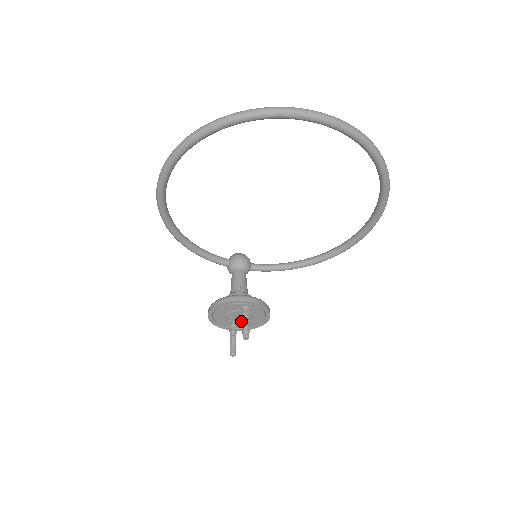
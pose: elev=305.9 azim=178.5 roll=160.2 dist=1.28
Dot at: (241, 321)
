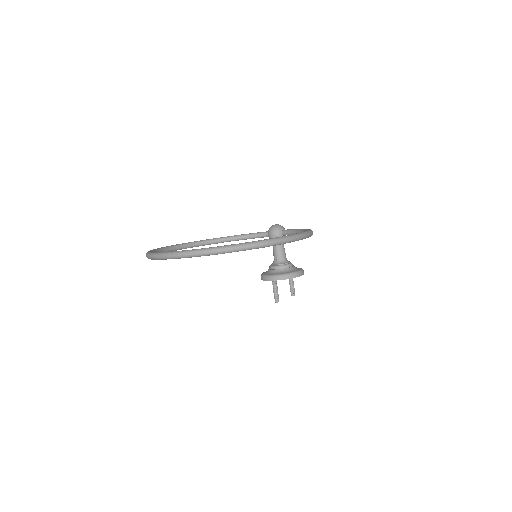
Dot at: occluded
